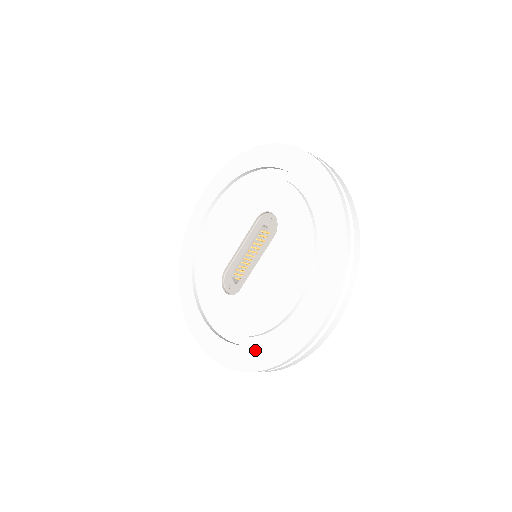
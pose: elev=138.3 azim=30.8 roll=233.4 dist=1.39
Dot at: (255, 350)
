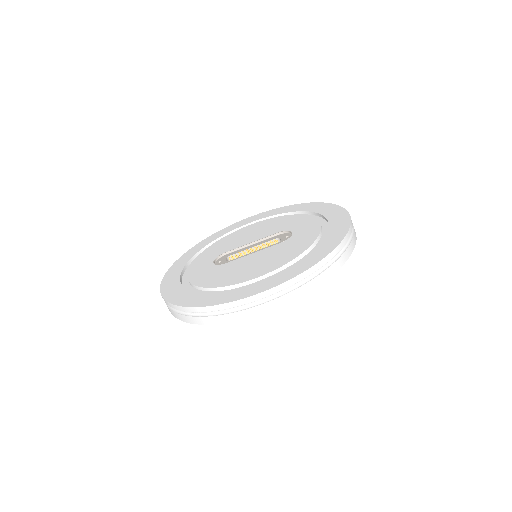
Dot at: (199, 295)
